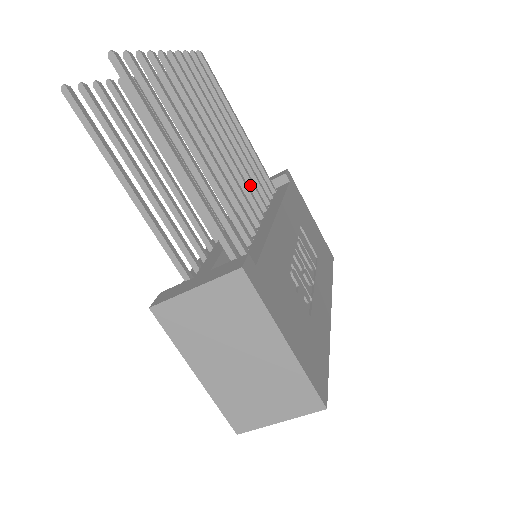
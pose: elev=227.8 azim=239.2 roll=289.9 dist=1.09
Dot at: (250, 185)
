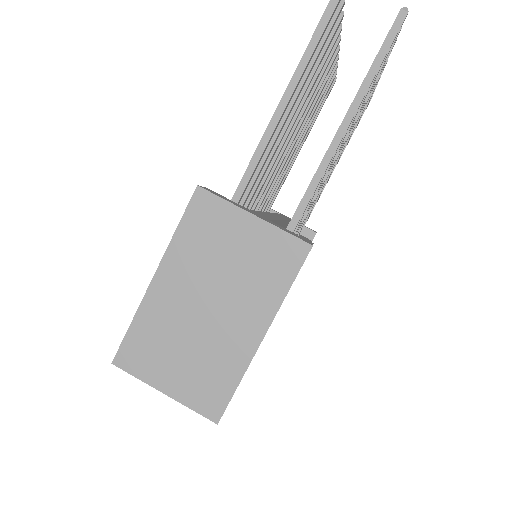
Dot at: occluded
